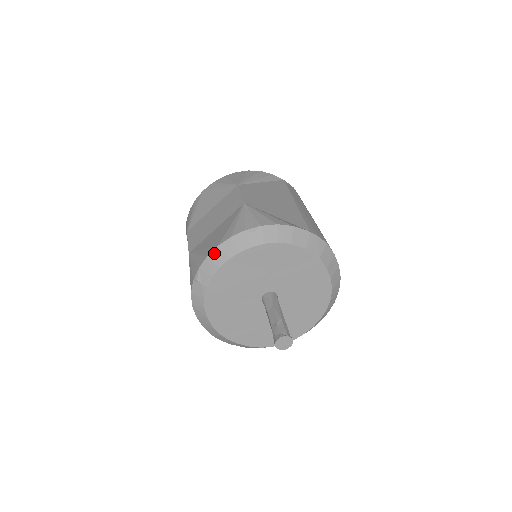
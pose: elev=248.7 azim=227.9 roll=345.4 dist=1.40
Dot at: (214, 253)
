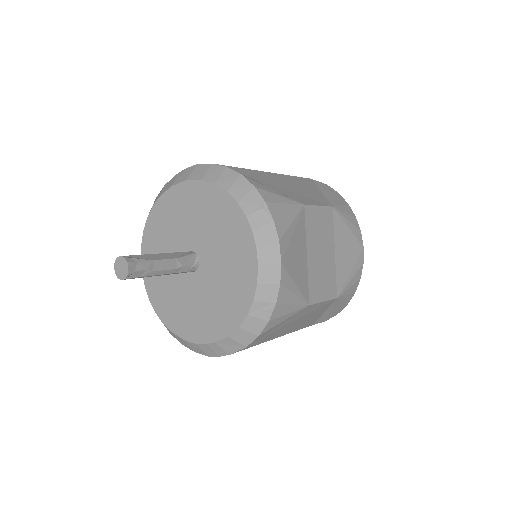
Dot at: occluded
